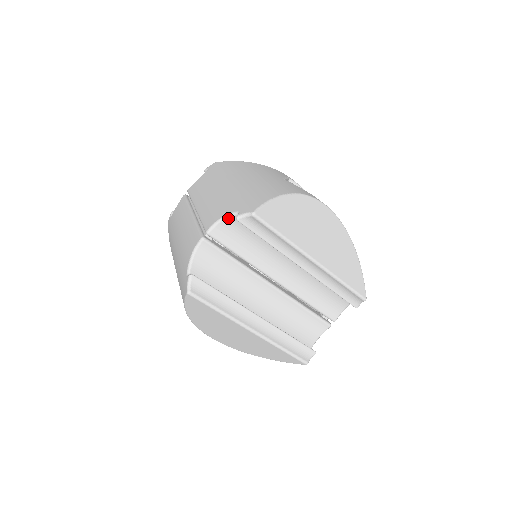
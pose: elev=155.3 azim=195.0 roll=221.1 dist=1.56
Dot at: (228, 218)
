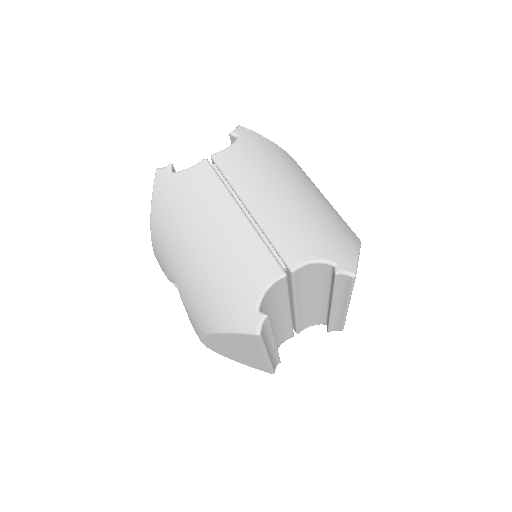
Dot at: (319, 263)
